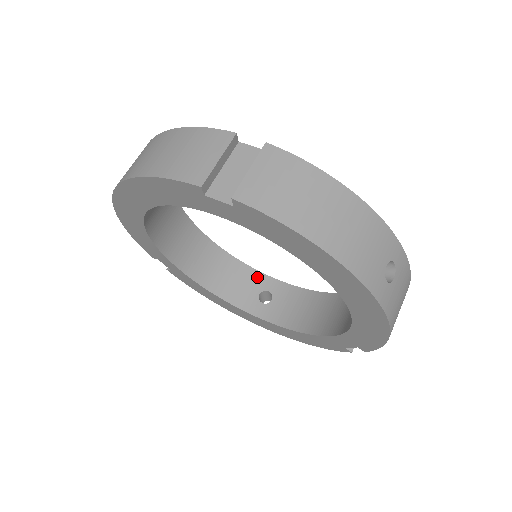
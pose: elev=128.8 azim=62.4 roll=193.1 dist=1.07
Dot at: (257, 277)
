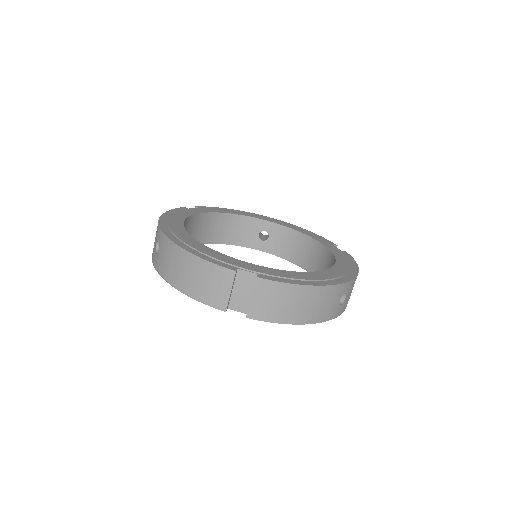
Dot at: (254, 222)
